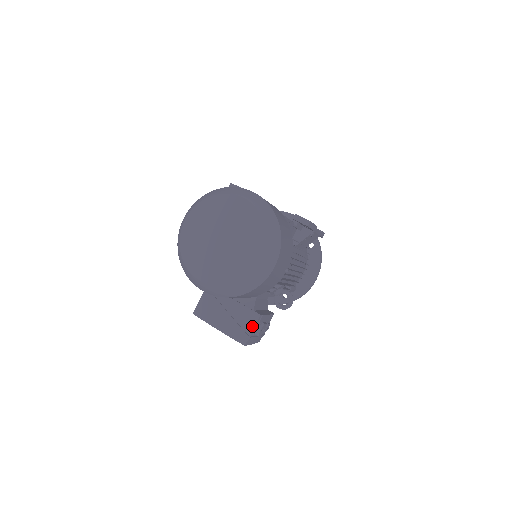
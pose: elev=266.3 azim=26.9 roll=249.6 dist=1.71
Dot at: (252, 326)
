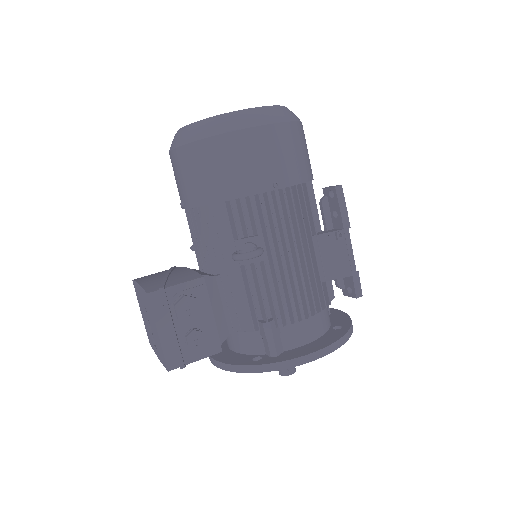
Dot at: (180, 282)
